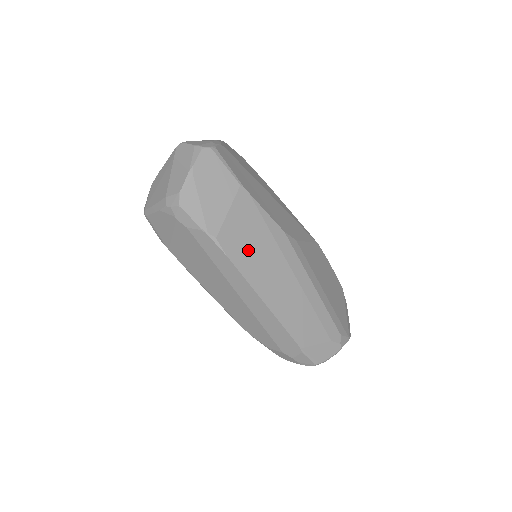
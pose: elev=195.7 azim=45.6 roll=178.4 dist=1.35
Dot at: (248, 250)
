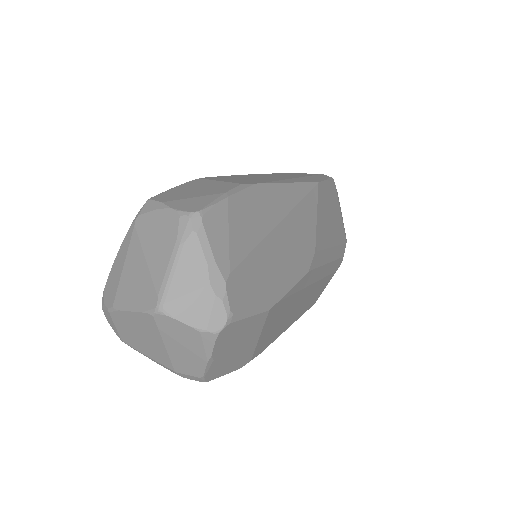
Dot at: (278, 326)
